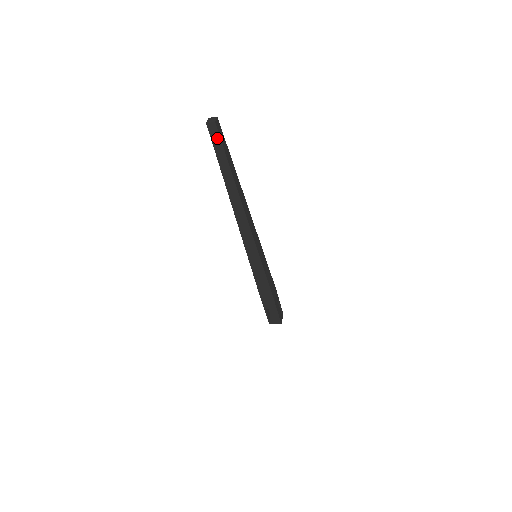
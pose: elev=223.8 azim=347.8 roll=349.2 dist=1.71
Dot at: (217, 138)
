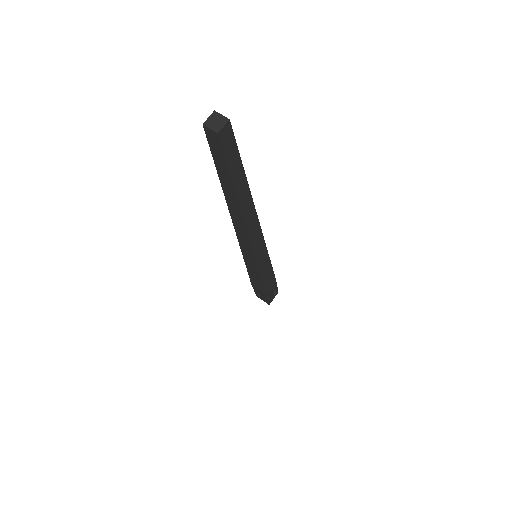
Dot at: (219, 151)
